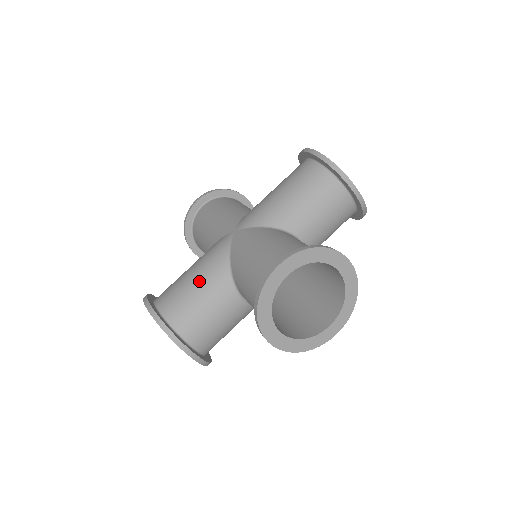
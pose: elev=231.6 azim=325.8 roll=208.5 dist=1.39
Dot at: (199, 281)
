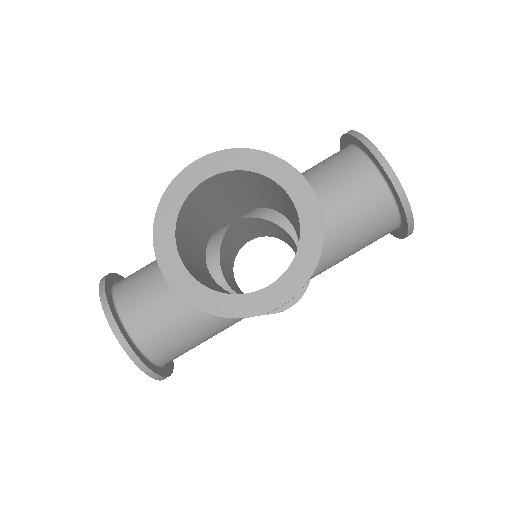
Dot at: occluded
